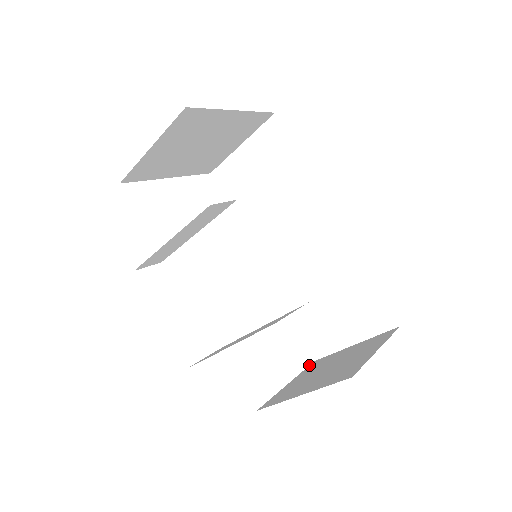
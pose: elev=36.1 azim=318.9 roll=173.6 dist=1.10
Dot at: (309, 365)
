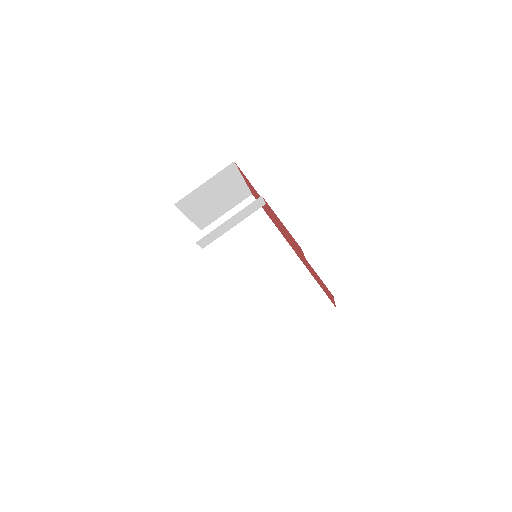
Dot at: occluded
